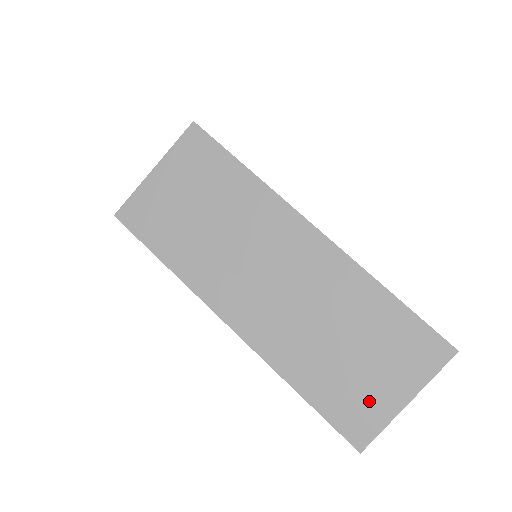
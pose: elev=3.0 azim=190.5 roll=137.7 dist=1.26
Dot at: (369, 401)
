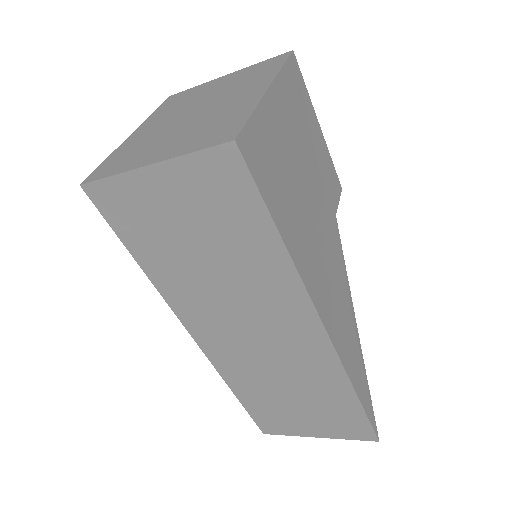
Dot at: (288, 423)
